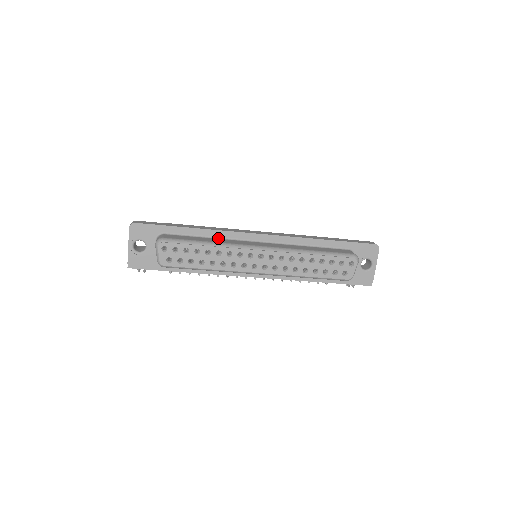
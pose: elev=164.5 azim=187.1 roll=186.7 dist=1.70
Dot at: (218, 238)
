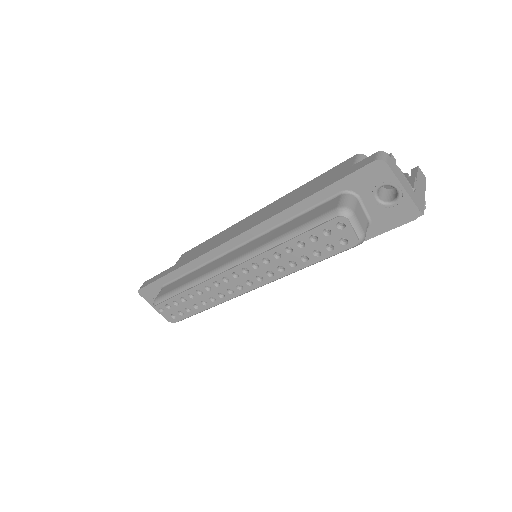
Dot at: (201, 266)
